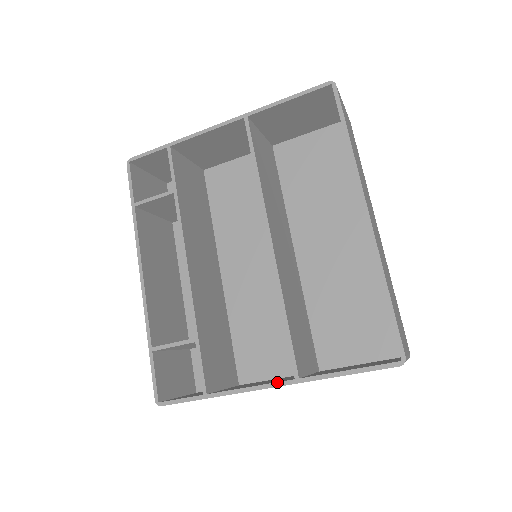
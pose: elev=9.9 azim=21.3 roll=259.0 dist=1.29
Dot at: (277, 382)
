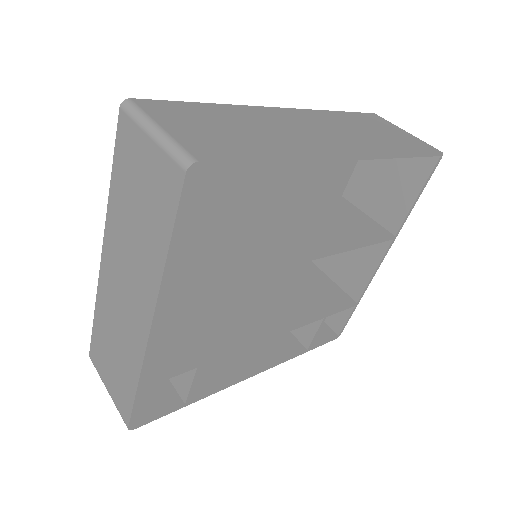
Dot at: (386, 253)
